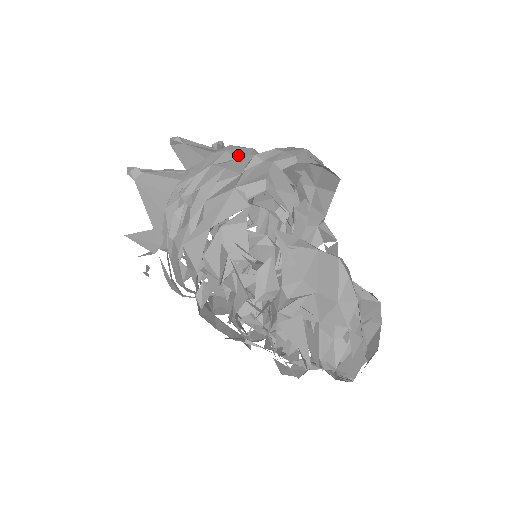
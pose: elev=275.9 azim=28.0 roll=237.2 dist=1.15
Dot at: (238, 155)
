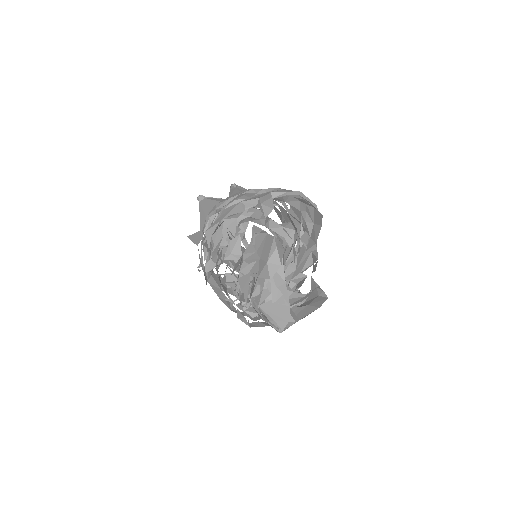
Dot at: occluded
